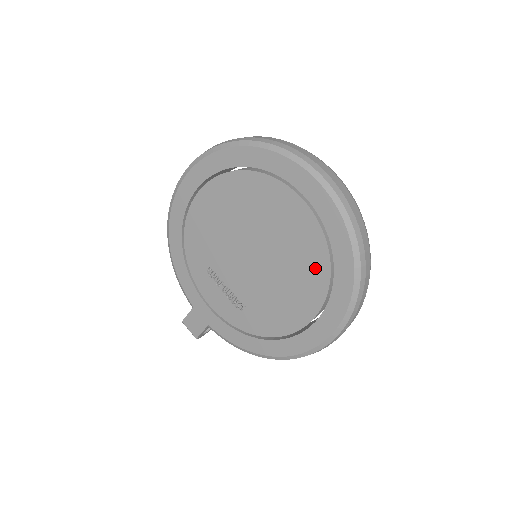
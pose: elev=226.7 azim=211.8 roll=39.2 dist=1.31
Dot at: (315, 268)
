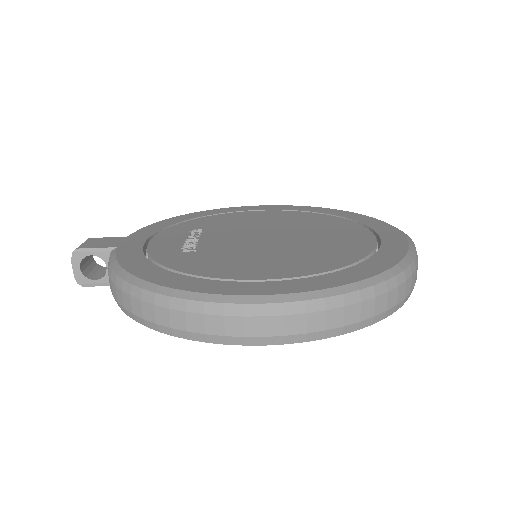
Dot at: (334, 258)
